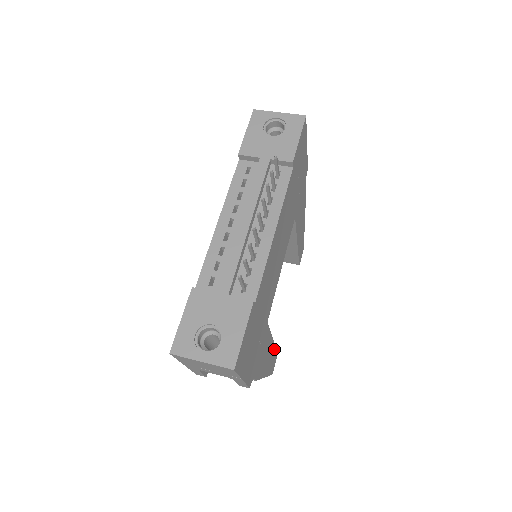
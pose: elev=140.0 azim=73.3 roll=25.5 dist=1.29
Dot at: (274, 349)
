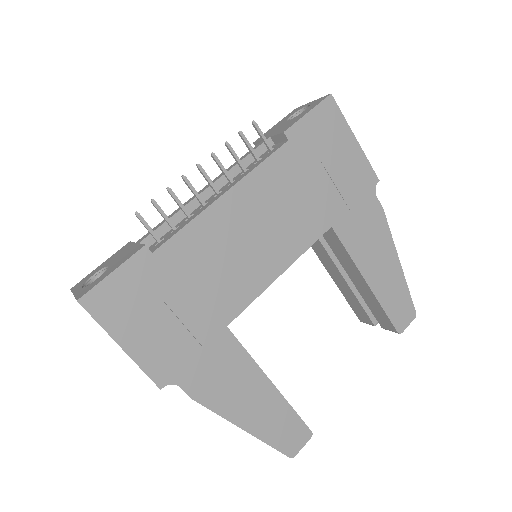
Dot at: (288, 410)
